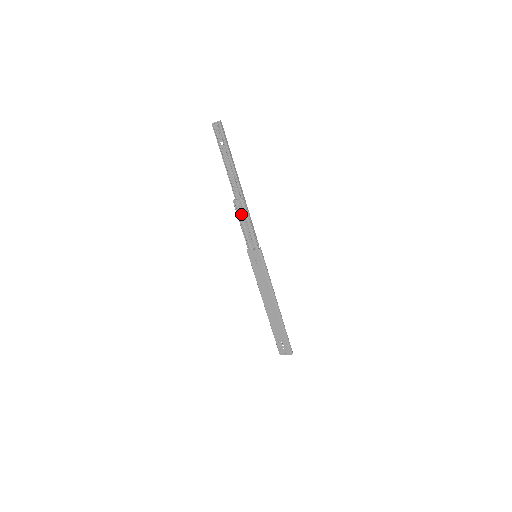
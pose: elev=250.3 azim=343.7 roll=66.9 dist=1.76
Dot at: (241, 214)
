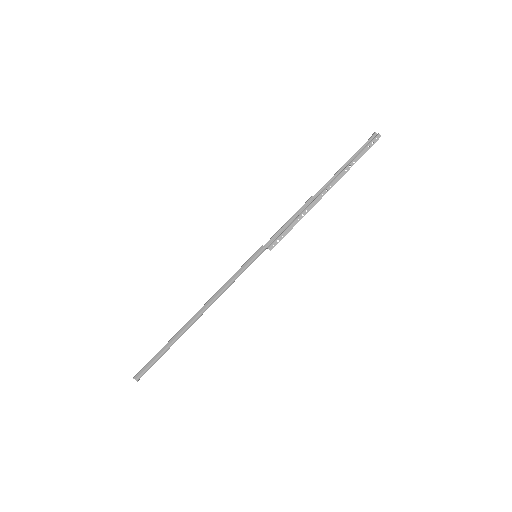
Dot at: occluded
